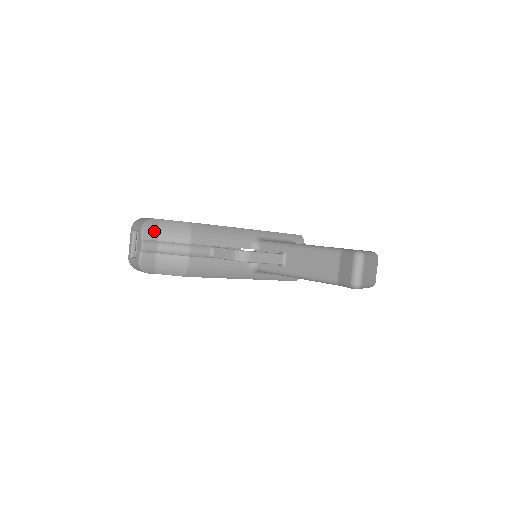
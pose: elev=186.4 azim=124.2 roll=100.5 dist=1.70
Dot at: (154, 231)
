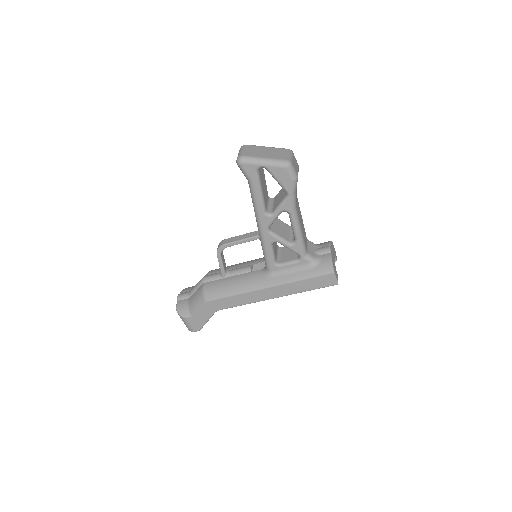
Dot at: (190, 288)
